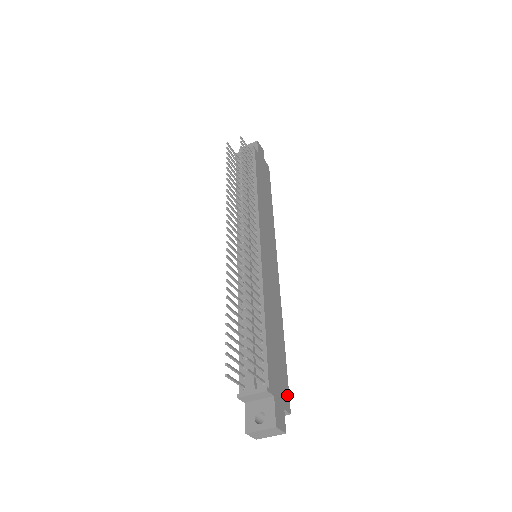
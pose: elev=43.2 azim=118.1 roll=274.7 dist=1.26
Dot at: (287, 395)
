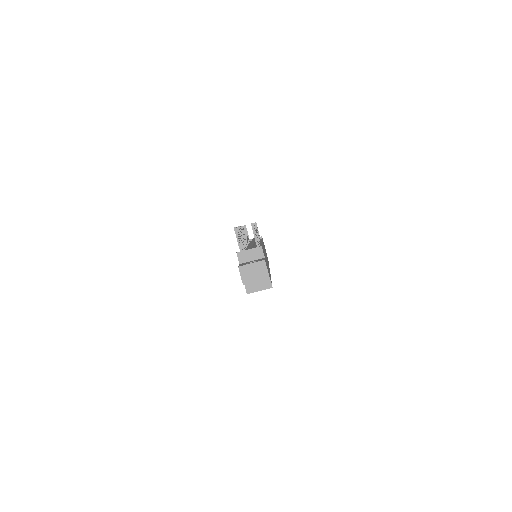
Dot at: (271, 282)
